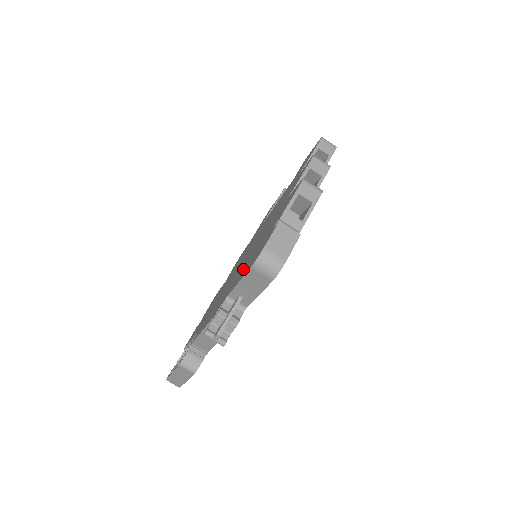
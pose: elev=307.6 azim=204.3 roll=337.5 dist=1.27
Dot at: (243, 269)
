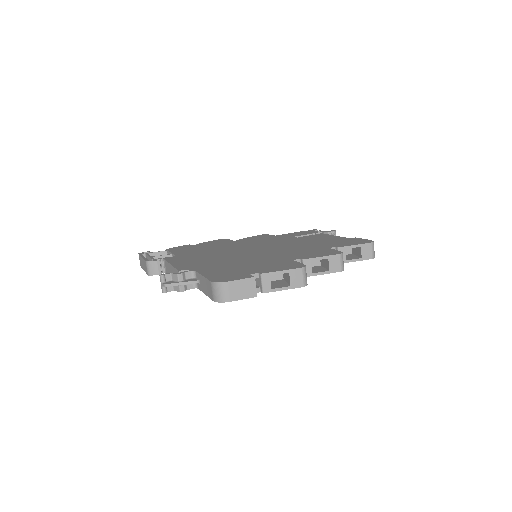
Dot at: (221, 267)
